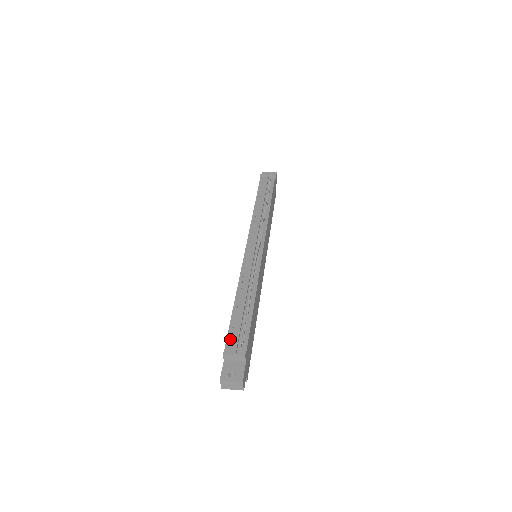
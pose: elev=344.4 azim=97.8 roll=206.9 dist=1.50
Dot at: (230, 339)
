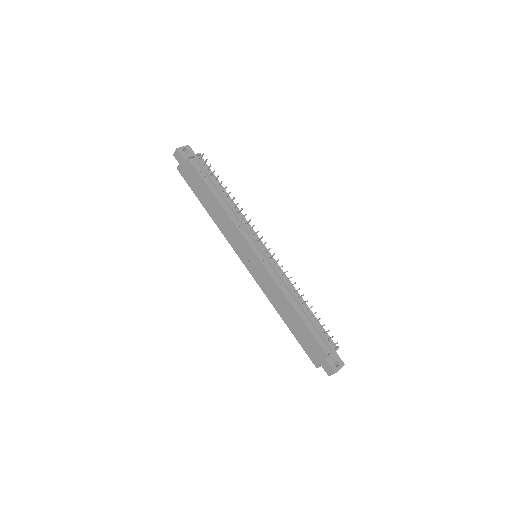
Dot at: (321, 342)
